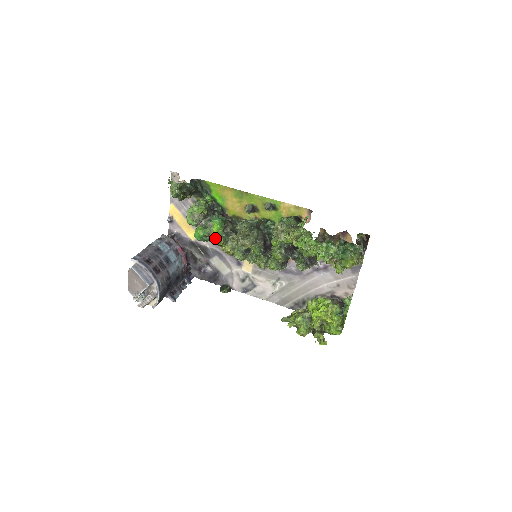
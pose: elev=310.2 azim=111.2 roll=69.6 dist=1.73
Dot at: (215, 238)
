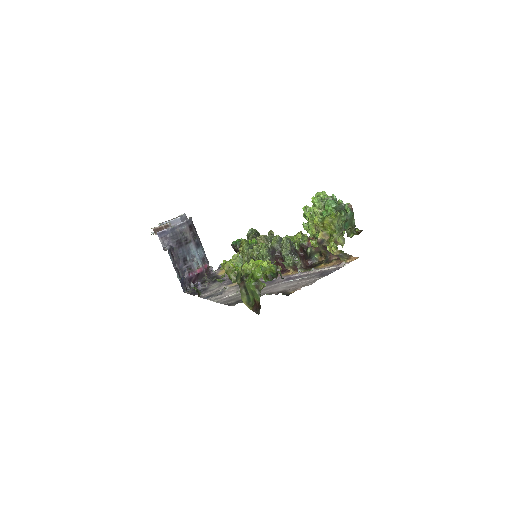
Dot at: occluded
